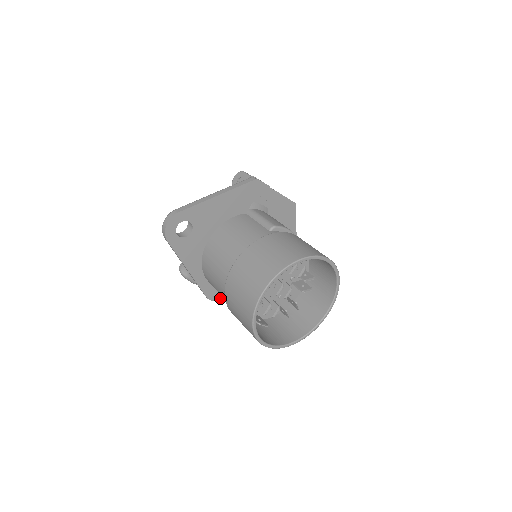
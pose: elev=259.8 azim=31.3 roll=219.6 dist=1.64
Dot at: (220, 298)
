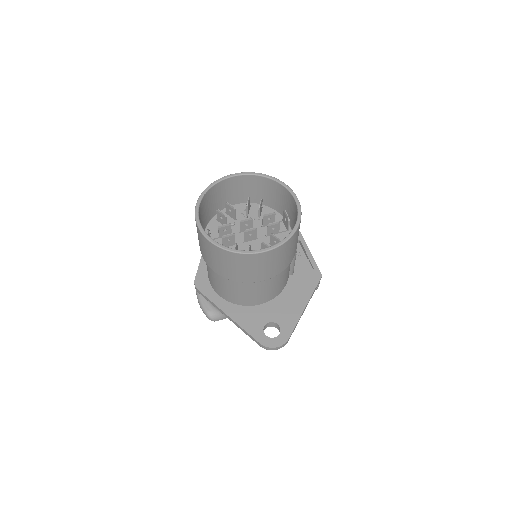
Dot at: (202, 292)
